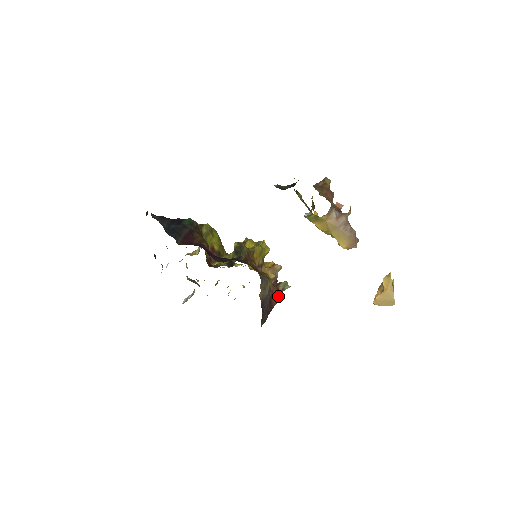
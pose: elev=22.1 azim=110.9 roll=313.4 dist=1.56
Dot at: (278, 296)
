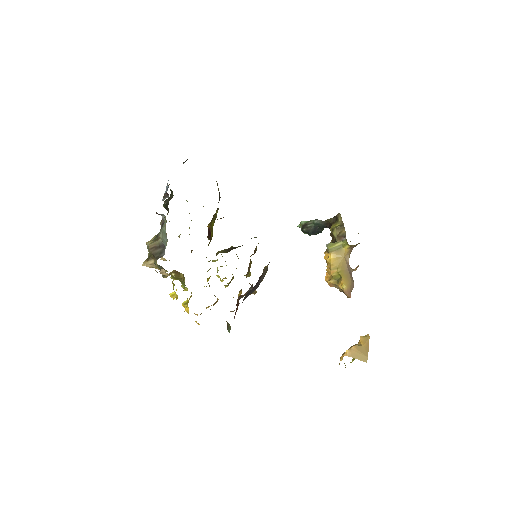
Dot at: occluded
